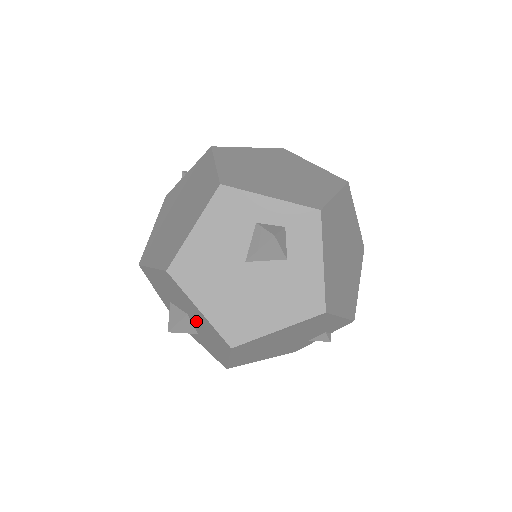
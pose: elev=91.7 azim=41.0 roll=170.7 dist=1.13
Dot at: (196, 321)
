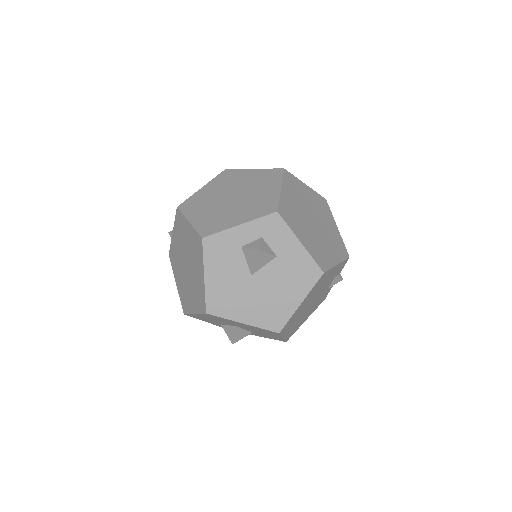
Dot at: (246, 328)
